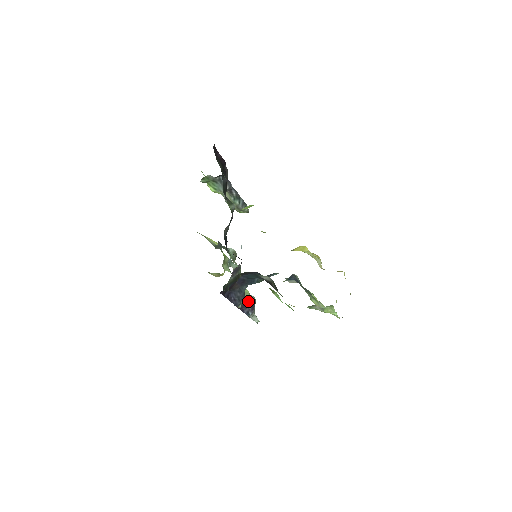
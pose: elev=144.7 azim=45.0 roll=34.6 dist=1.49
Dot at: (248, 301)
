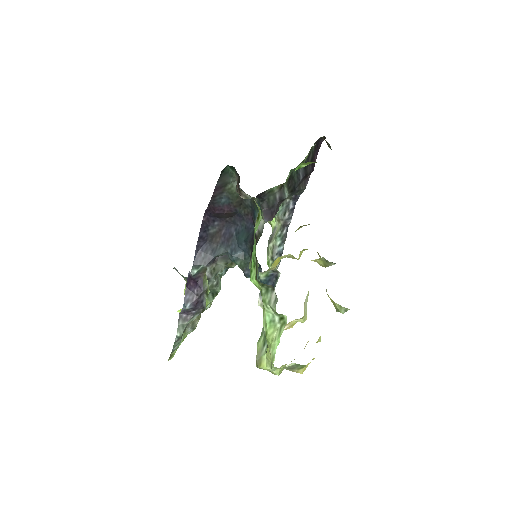
Dot at: (203, 285)
